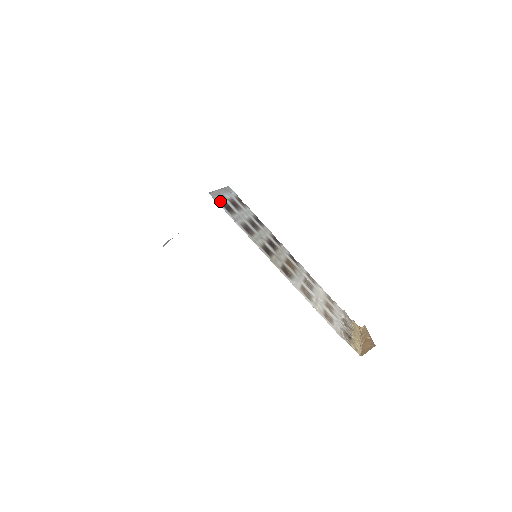
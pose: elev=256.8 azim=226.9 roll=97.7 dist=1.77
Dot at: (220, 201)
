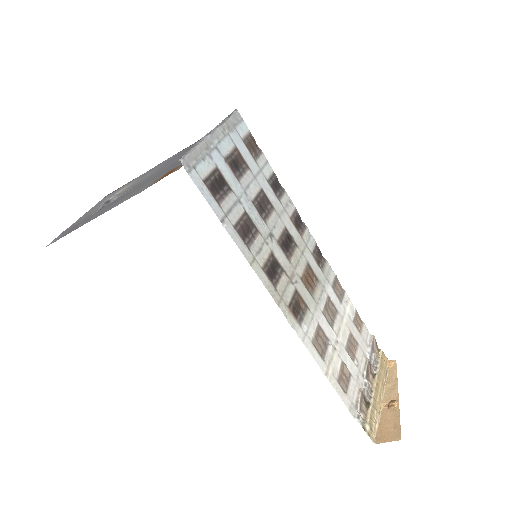
Dot at: (203, 173)
